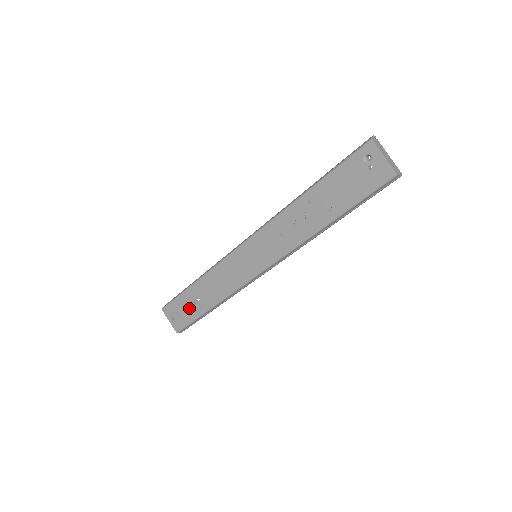
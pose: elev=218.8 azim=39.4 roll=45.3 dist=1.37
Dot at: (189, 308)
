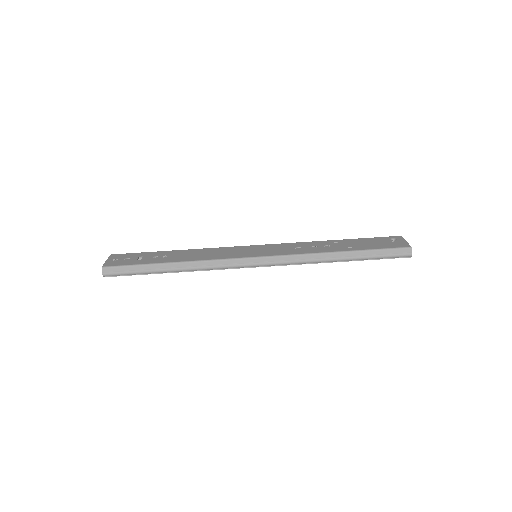
Dot at: (146, 258)
